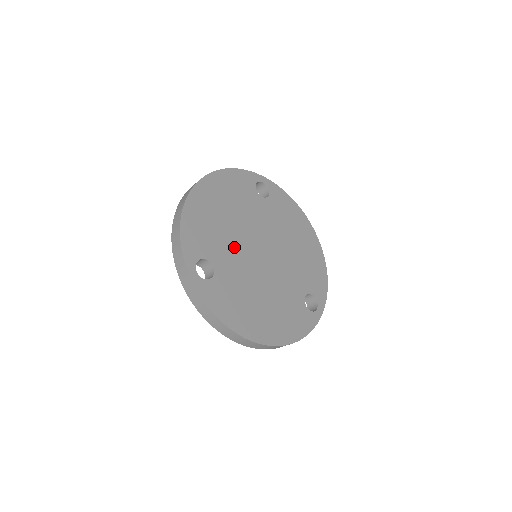
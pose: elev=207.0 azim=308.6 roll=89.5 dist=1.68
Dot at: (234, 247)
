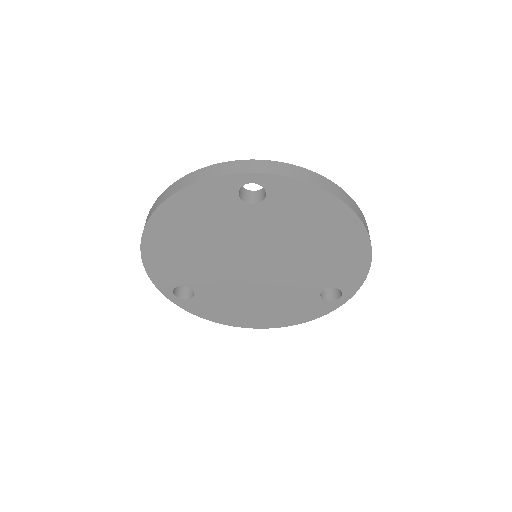
Dot at: (214, 269)
